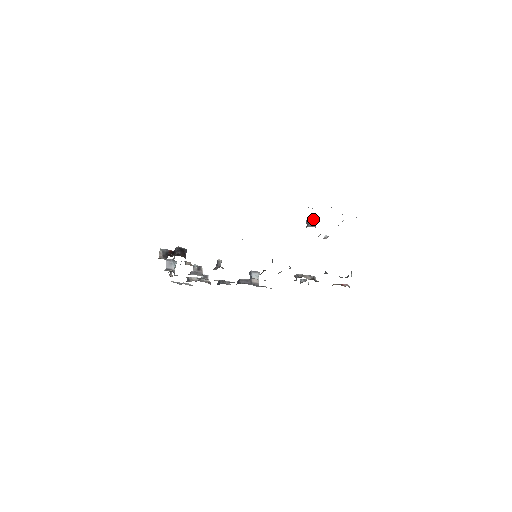
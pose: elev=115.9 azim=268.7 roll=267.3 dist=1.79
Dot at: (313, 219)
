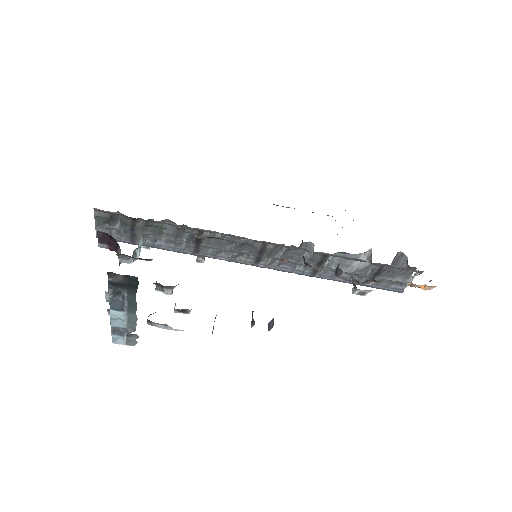
Dot at: occluded
